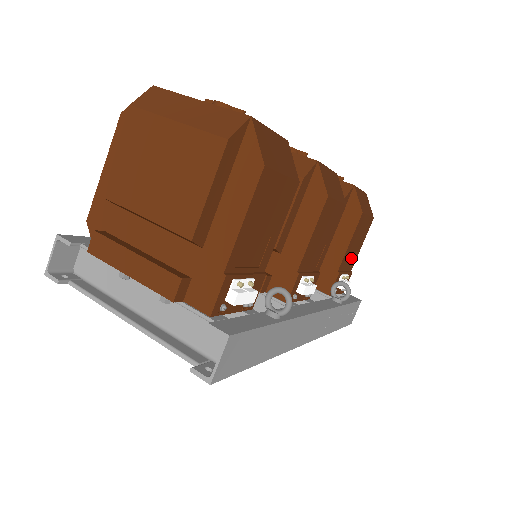
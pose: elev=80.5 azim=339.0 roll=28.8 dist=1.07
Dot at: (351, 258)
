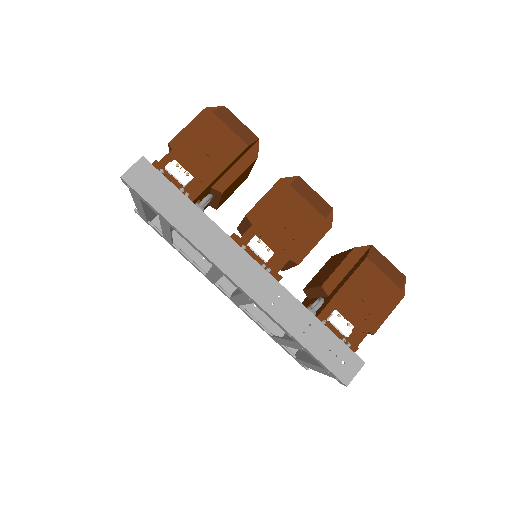
Dot at: (360, 311)
